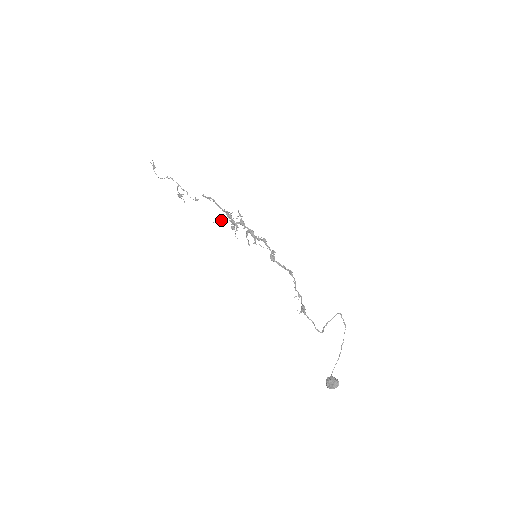
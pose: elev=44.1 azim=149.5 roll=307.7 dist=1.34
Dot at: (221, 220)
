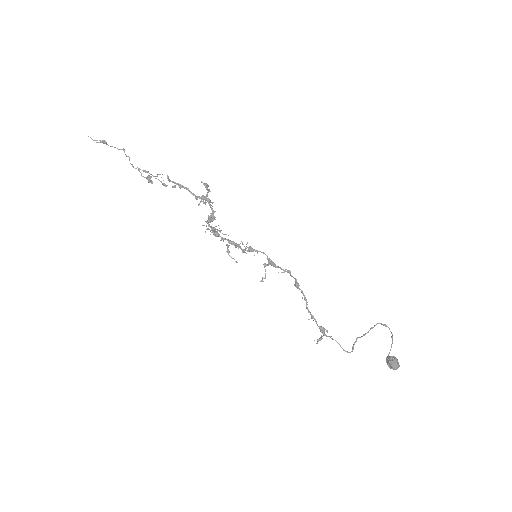
Dot at: occluded
